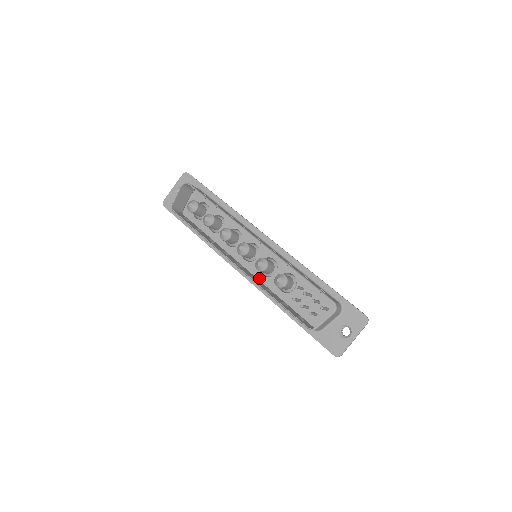
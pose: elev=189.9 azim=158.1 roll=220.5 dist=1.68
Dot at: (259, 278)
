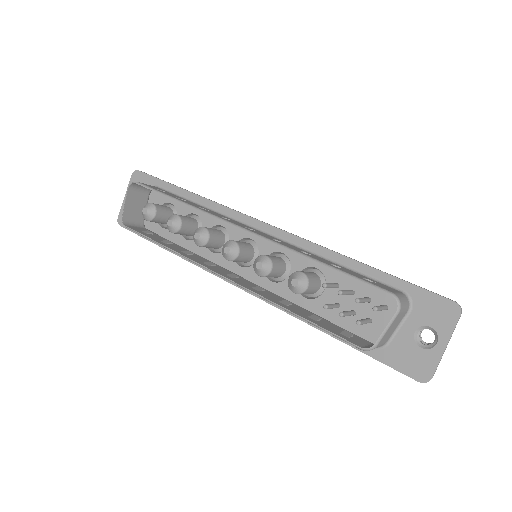
Dot at: (268, 287)
